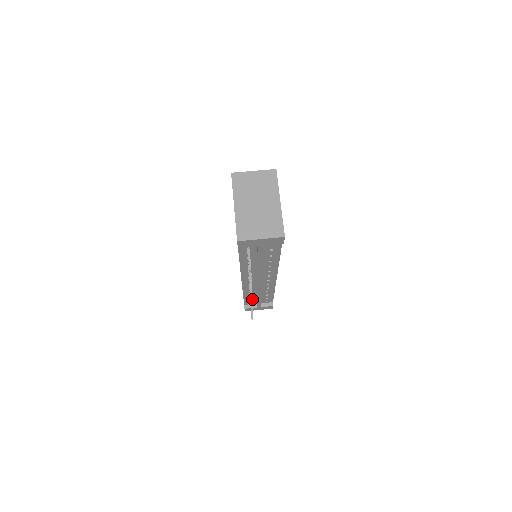
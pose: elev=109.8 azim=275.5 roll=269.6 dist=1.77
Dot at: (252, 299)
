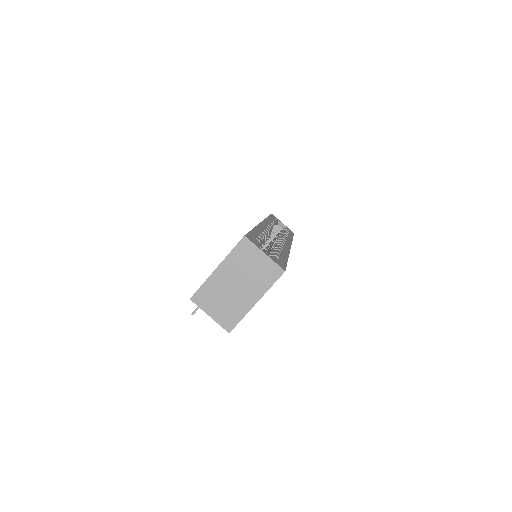
Dot at: occluded
